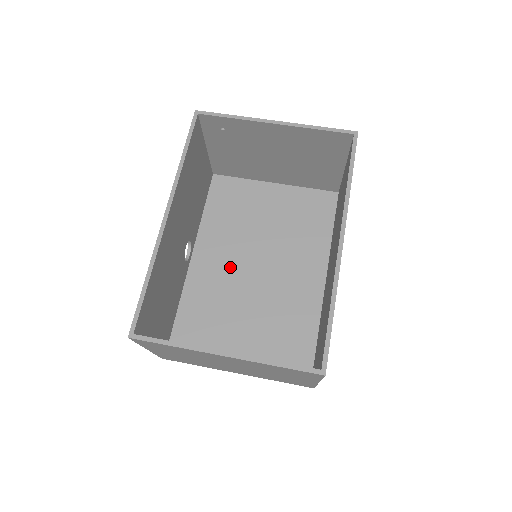
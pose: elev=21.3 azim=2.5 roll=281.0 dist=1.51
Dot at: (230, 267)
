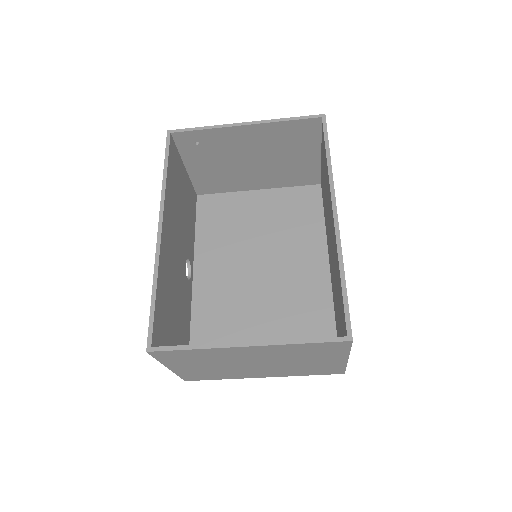
Dot at: (233, 277)
